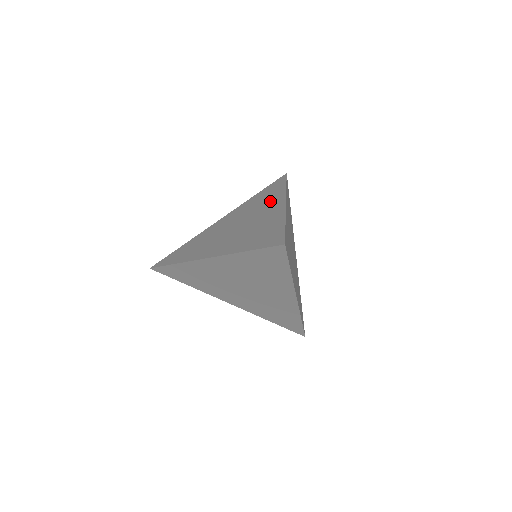
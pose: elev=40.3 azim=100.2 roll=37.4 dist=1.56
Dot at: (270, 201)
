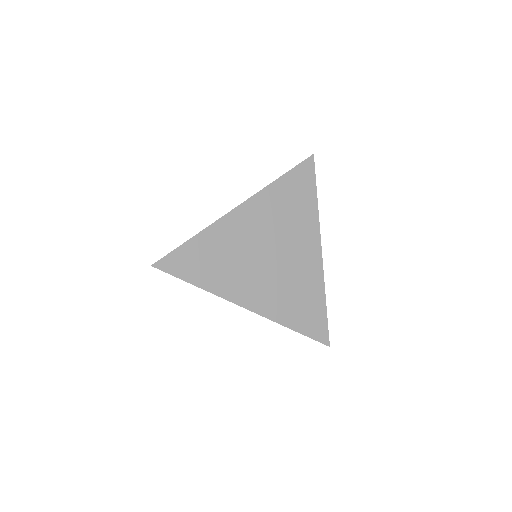
Dot at: (303, 228)
